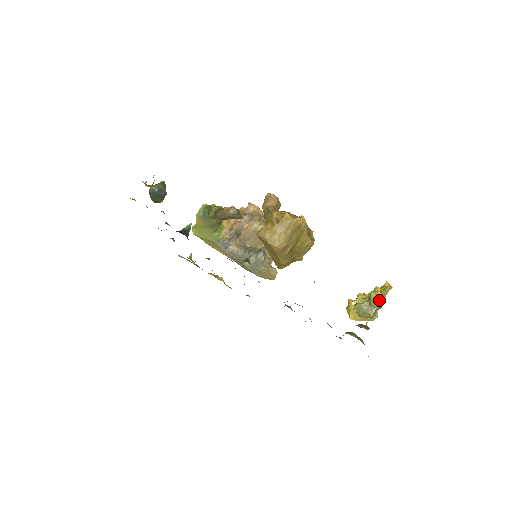
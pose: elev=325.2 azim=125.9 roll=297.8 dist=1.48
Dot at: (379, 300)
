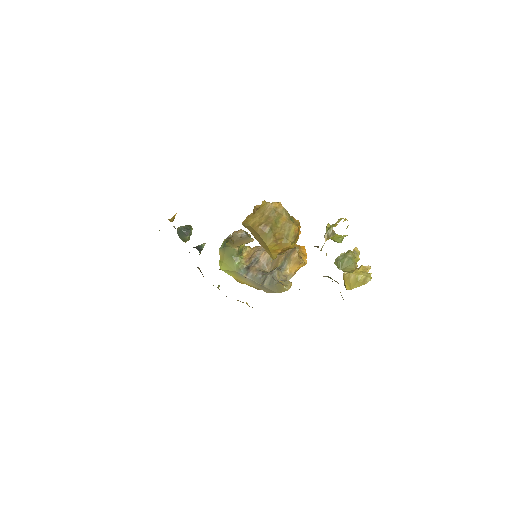
Dot at: (330, 225)
